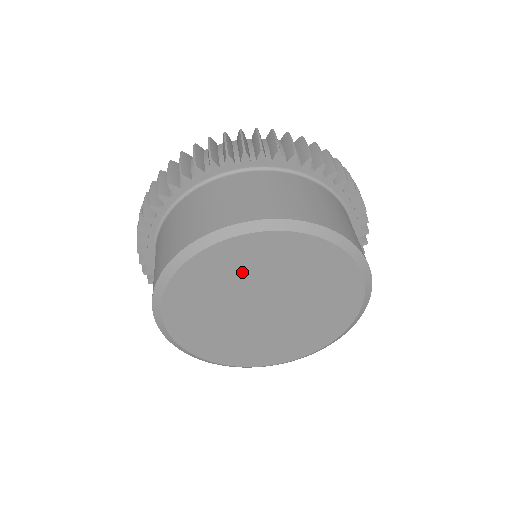
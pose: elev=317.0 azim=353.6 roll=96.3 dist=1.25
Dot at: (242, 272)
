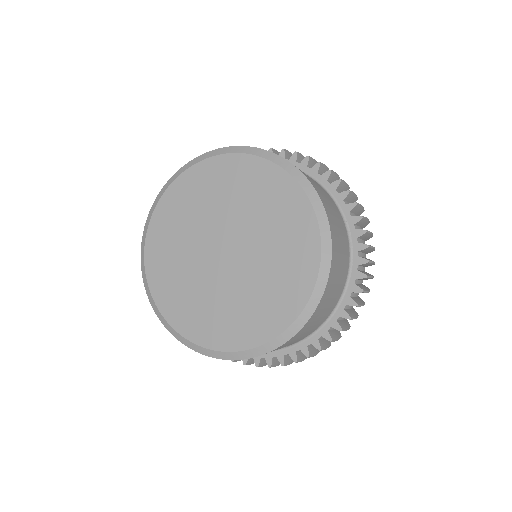
Dot at: (223, 194)
